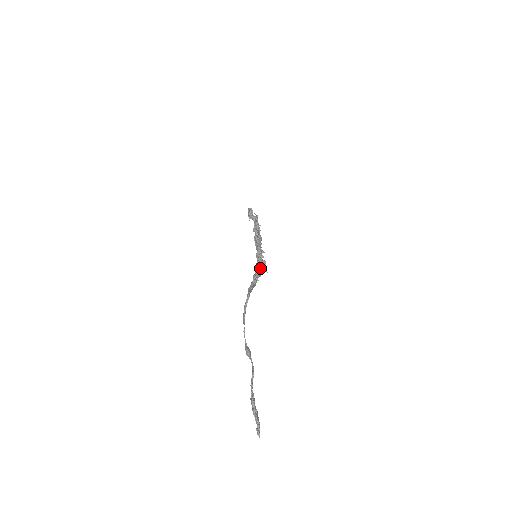
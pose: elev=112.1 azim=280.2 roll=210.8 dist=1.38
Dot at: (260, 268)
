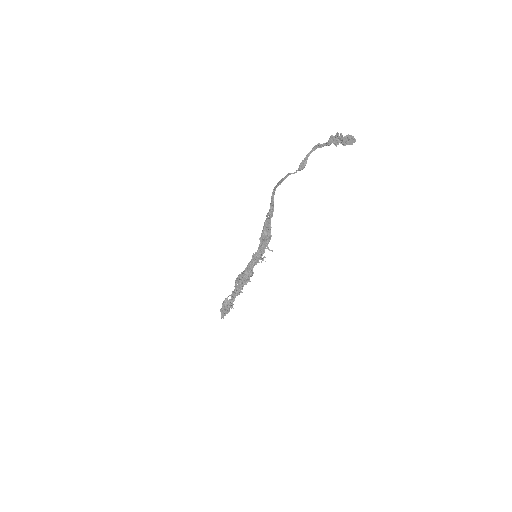
Dot at: (267, 231)
